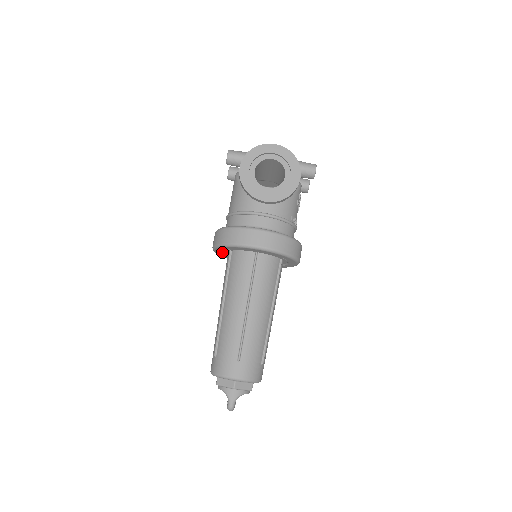
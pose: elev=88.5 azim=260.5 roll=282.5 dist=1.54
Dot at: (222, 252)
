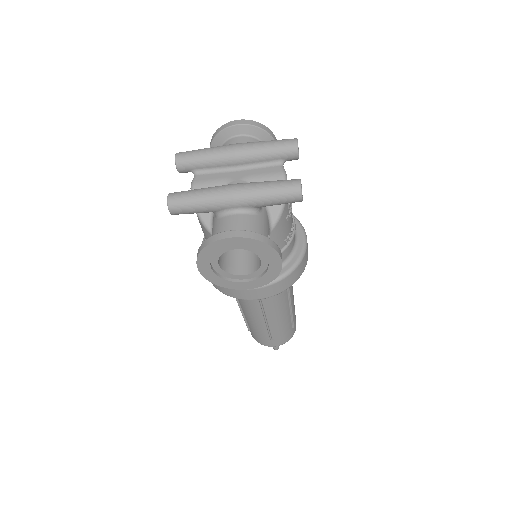
Dot at: occluded
